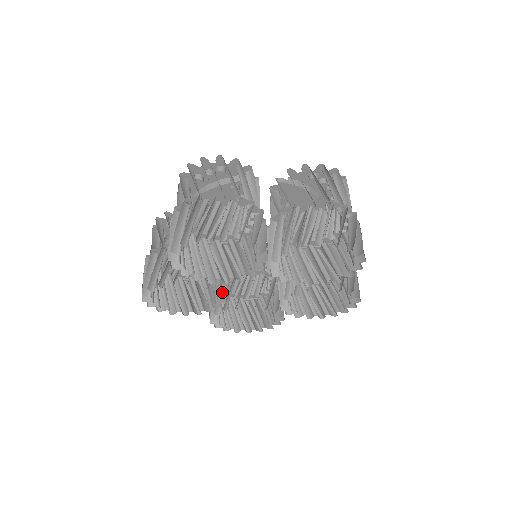
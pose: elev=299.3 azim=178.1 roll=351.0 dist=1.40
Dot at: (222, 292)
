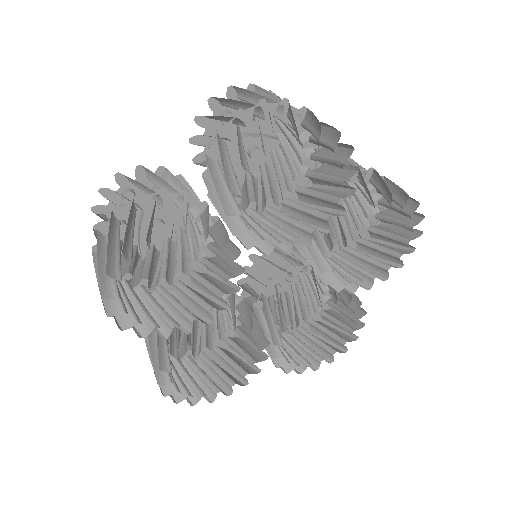
Dot at: (225, 289)
